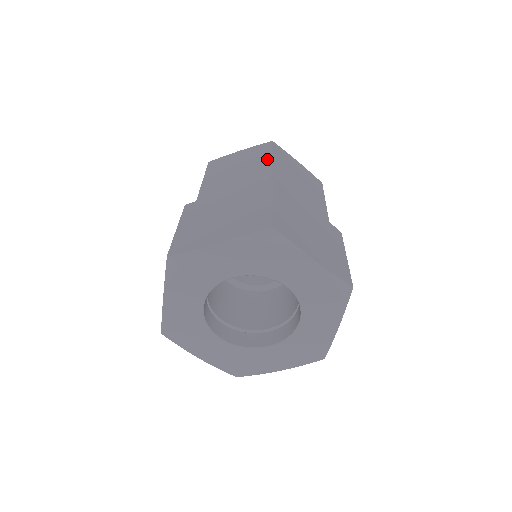
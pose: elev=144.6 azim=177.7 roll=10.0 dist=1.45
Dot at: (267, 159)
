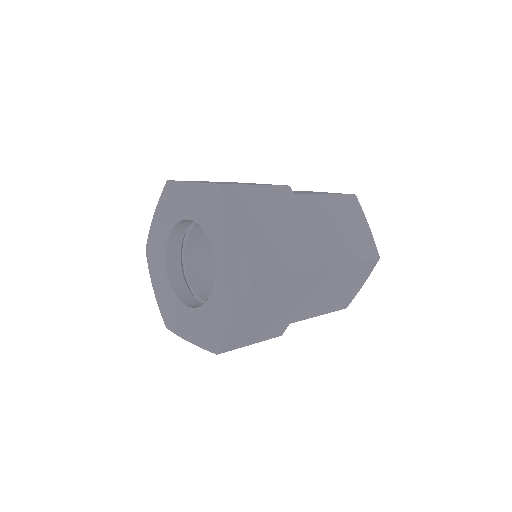
Dot at: occluded
